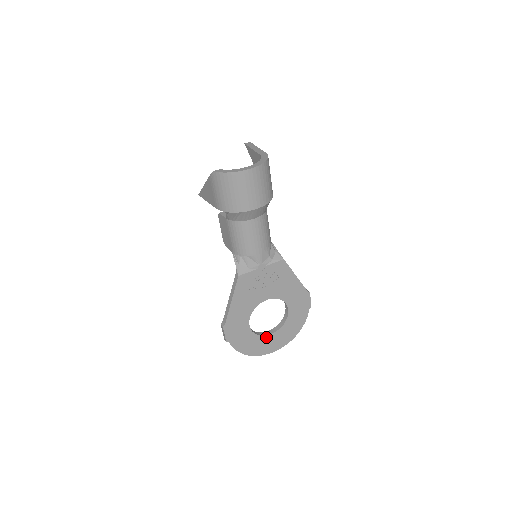
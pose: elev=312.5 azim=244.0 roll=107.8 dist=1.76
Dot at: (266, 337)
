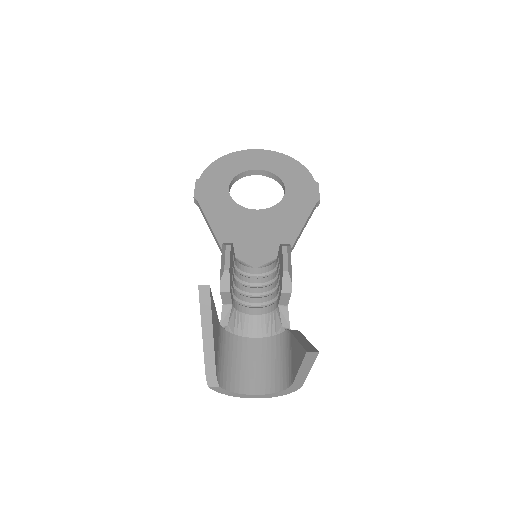
Dot at: (249, 173)
